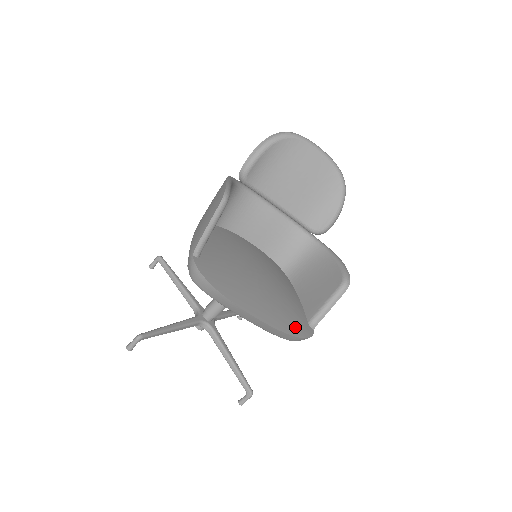
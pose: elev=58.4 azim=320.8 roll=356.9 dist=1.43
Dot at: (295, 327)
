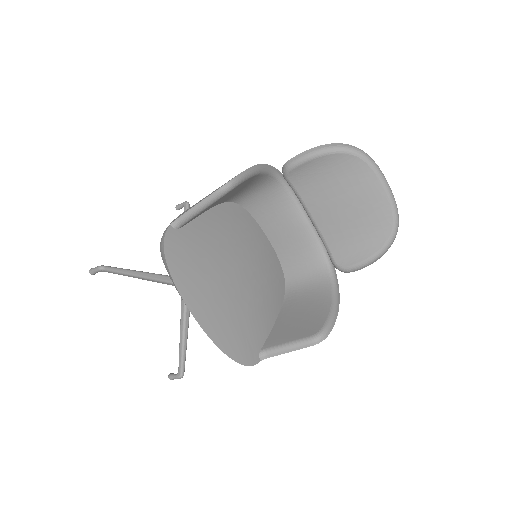
Dot at: (237, 348)
